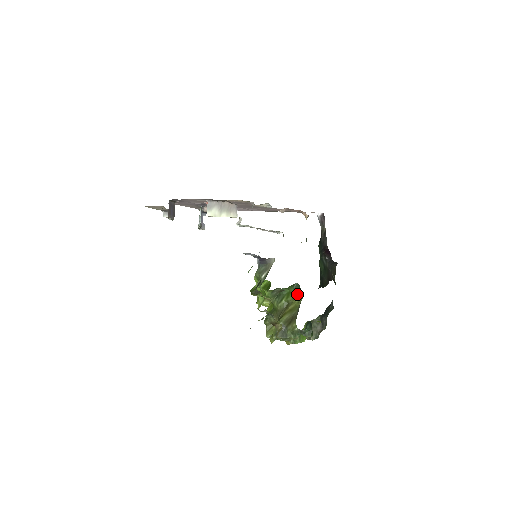
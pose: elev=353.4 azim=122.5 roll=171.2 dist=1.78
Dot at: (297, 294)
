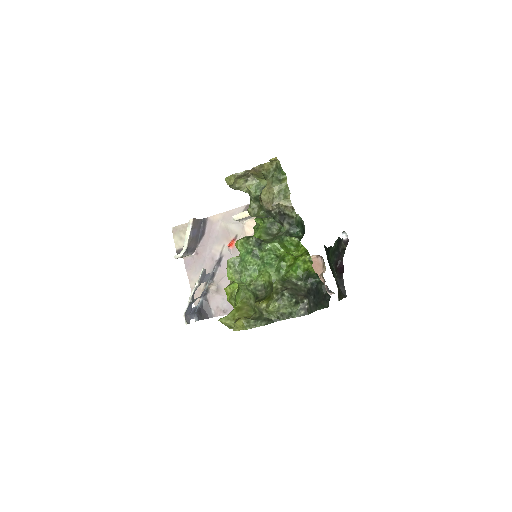
Dot at: occluded
